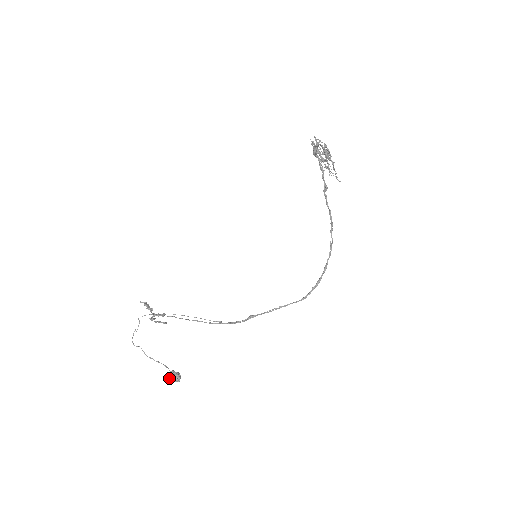
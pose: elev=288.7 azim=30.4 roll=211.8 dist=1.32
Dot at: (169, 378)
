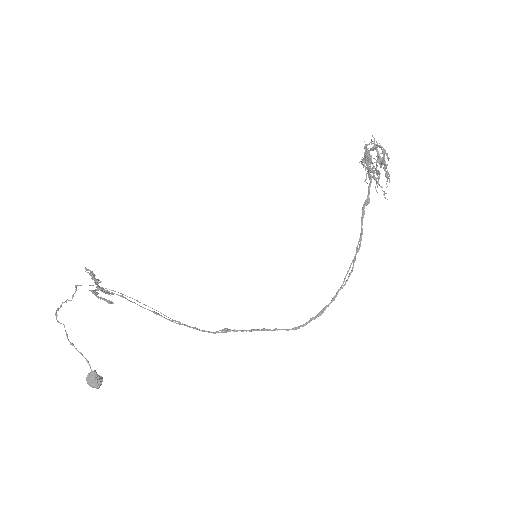
Dot at: (86, 379)
